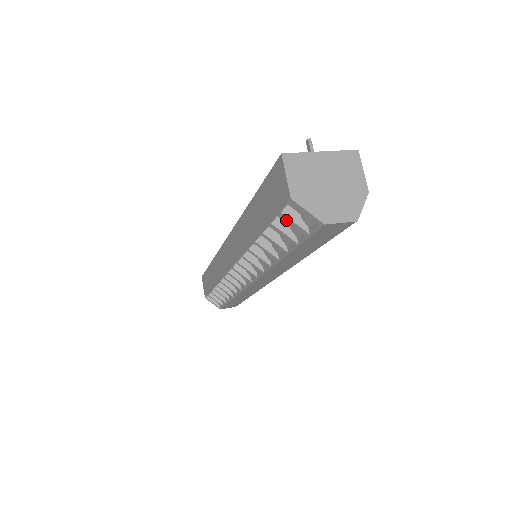
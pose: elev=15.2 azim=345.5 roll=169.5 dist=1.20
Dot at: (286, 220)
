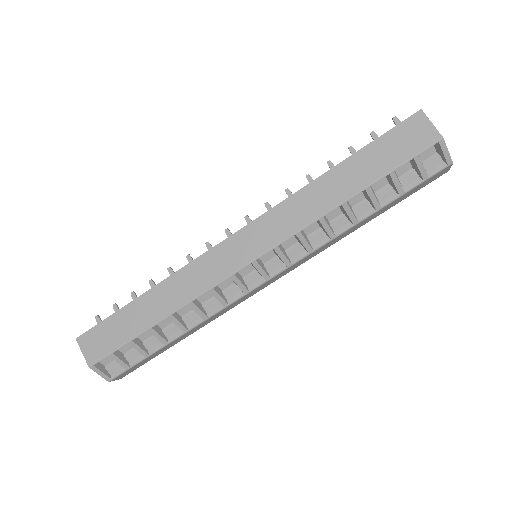
Dot at: (416, 164)
